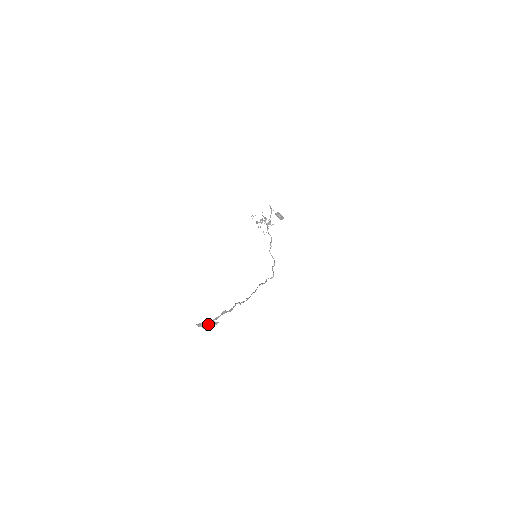
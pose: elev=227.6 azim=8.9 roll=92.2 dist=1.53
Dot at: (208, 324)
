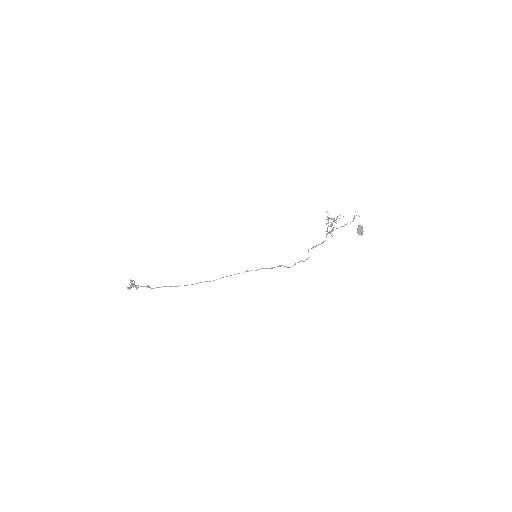
Dot at: (133, 285)
